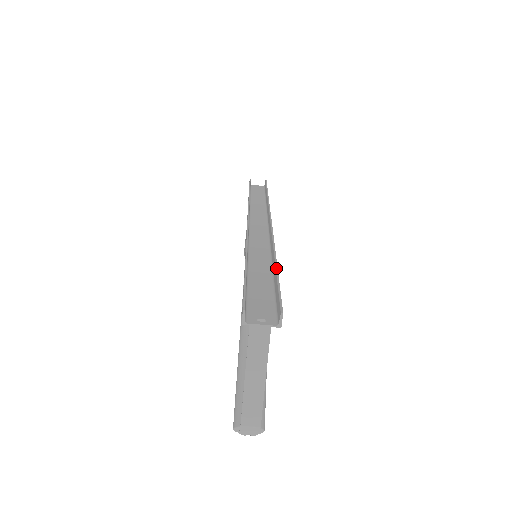
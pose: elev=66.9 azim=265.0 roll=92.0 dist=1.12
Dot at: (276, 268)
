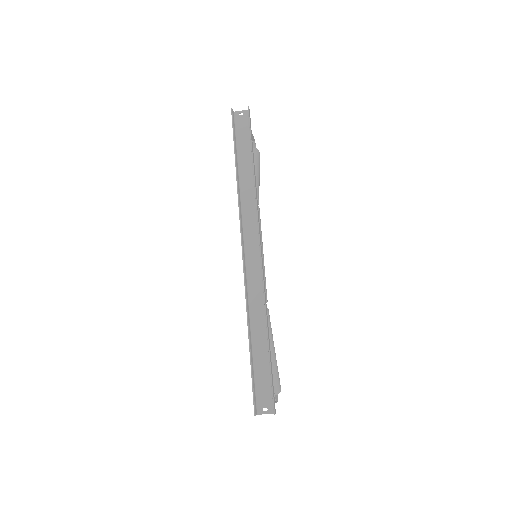
Dot at: (269, 354)
